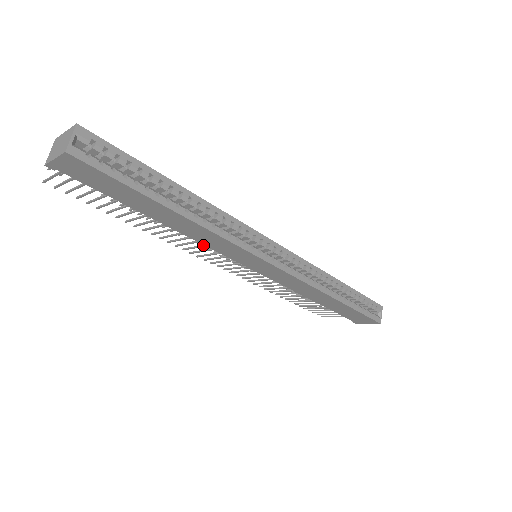
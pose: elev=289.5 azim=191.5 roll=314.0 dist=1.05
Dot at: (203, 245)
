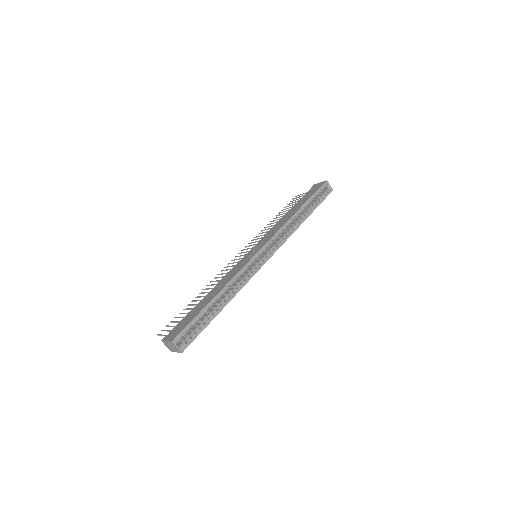
Dot at: occluded
